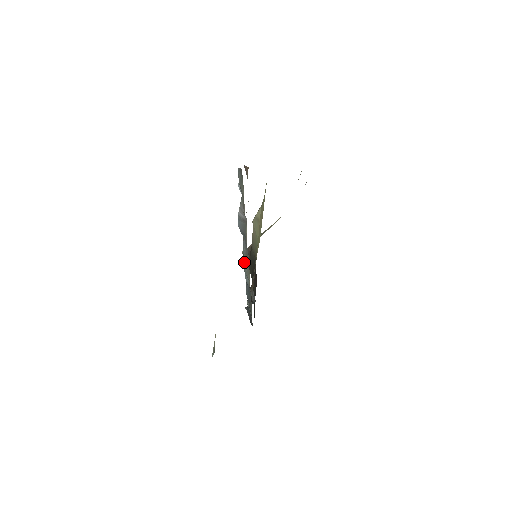
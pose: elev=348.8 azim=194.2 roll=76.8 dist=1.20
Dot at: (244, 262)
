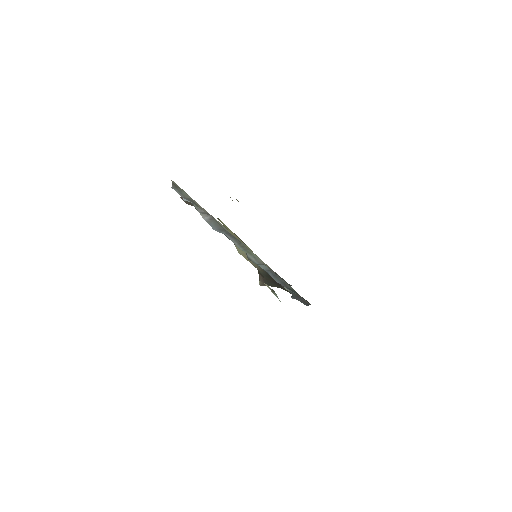
Dot at: (247, 255)
